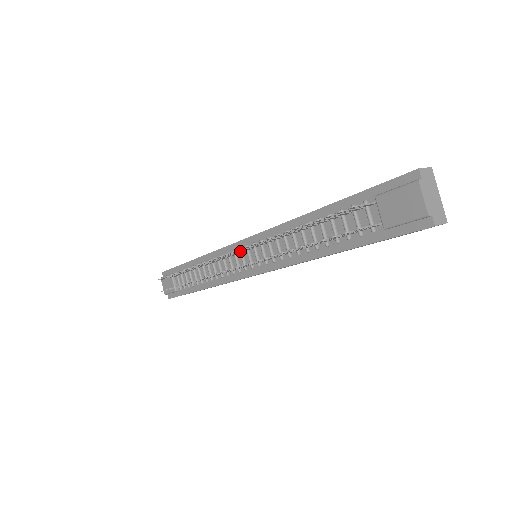
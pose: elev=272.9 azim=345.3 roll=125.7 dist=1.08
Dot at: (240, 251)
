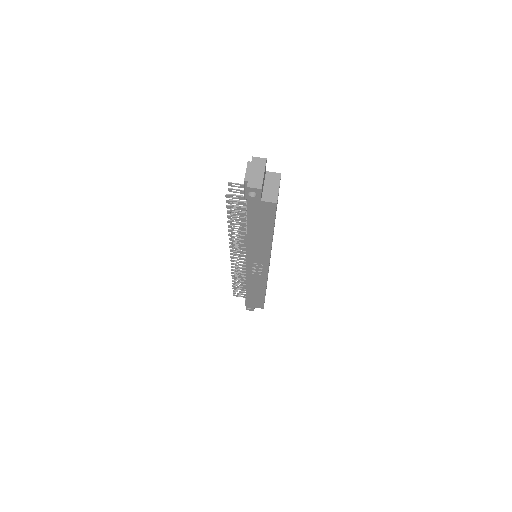
Dot at: occluded
